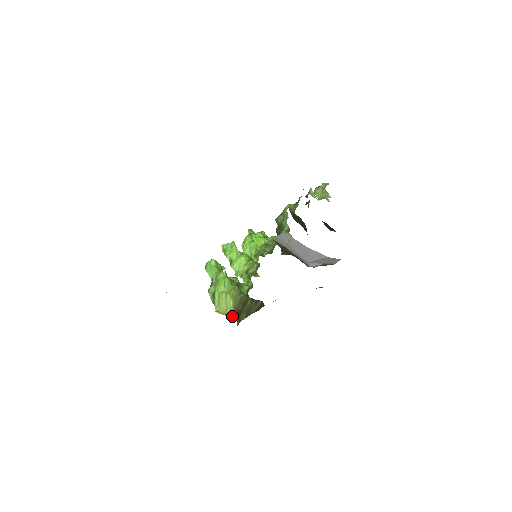
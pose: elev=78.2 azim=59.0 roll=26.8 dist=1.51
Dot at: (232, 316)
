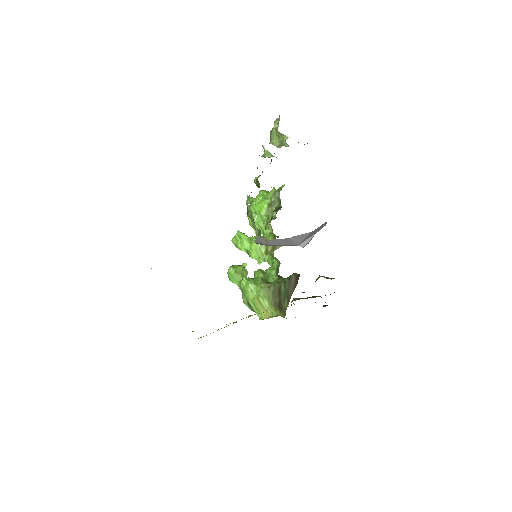
Dot at: (274, 315)
